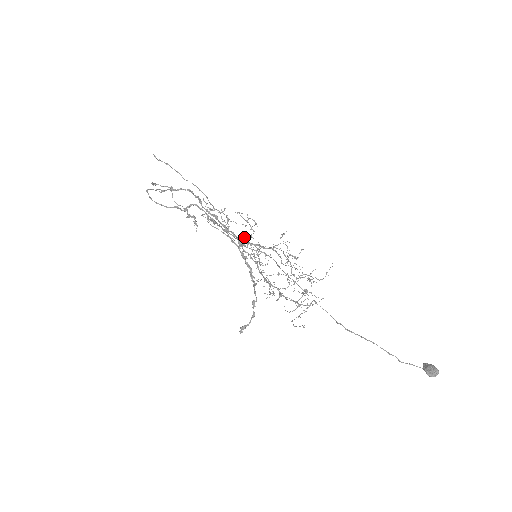
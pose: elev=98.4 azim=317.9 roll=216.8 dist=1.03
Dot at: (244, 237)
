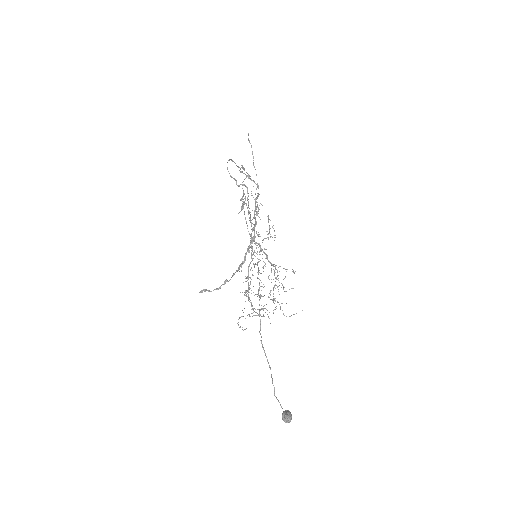
Dot at: (258, 234)
